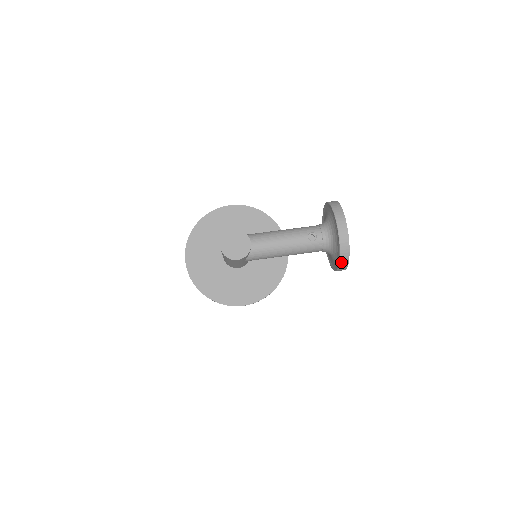
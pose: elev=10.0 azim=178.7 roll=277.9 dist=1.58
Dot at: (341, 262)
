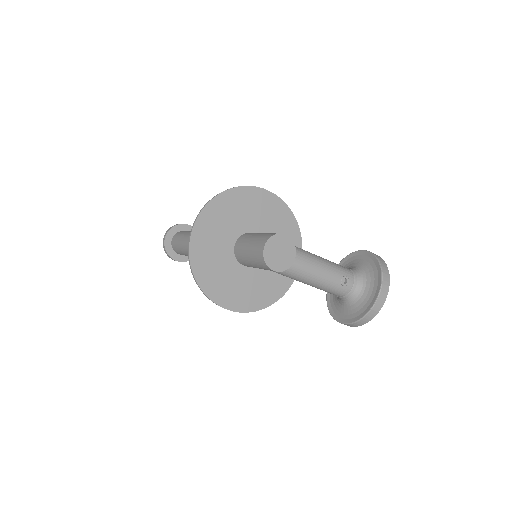
Dot at: (358, 322)
